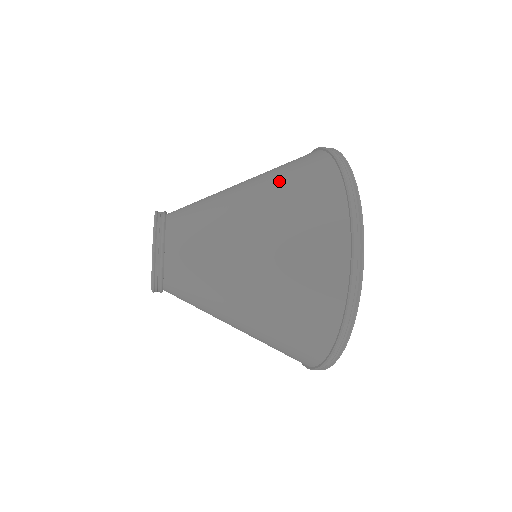
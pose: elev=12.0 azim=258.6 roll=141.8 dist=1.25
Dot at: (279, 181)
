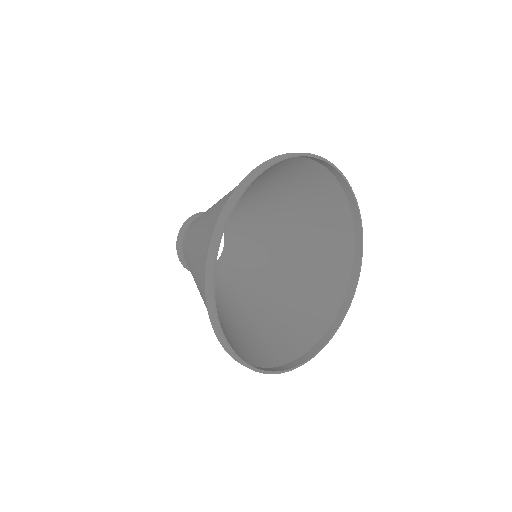
Dot at: (197, 269)
